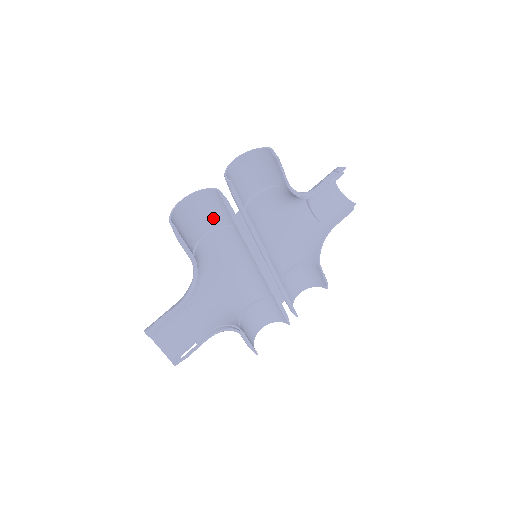
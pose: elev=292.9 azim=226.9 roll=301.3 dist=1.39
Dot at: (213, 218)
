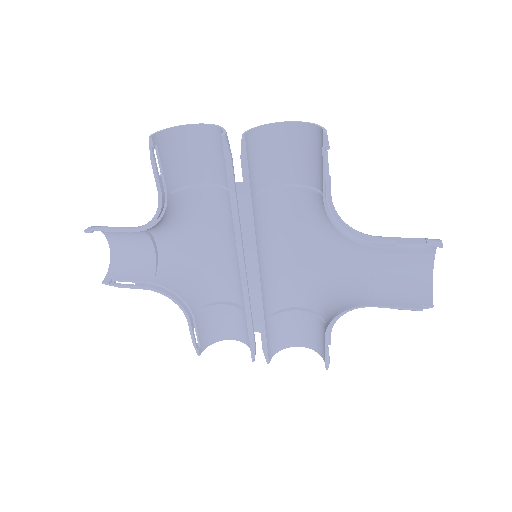
Dot at: (223, 171)
